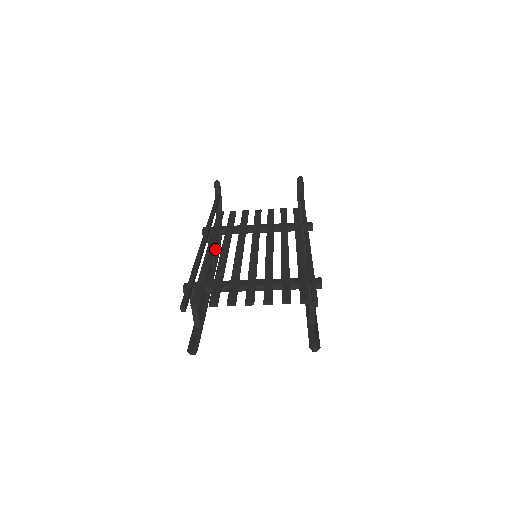
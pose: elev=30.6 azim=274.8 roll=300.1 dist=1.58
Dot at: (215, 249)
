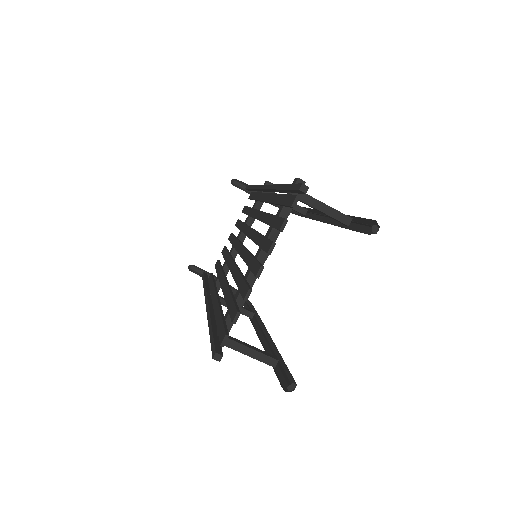
Dot at: (248, 308)
